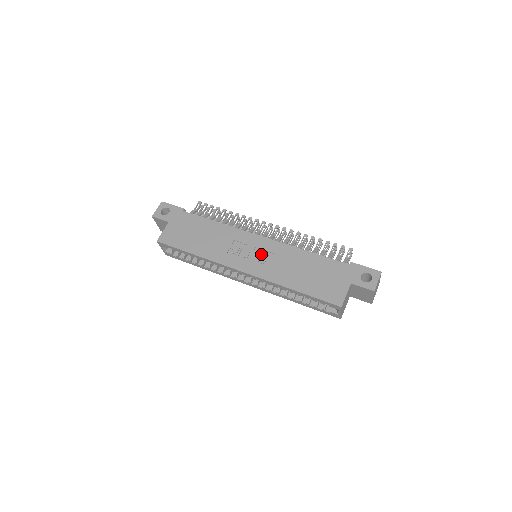
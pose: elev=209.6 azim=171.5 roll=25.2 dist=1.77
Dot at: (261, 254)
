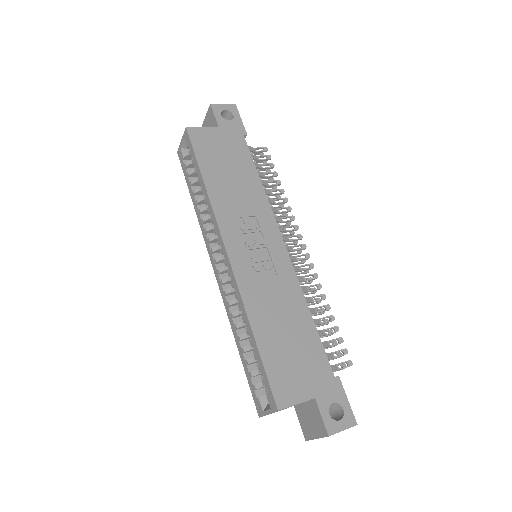
Dot at: (265, 259)
